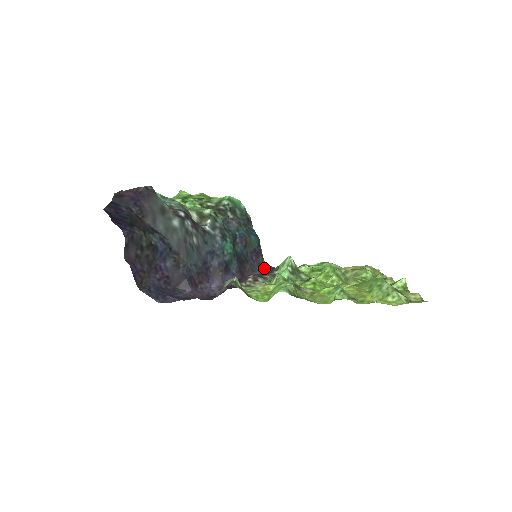
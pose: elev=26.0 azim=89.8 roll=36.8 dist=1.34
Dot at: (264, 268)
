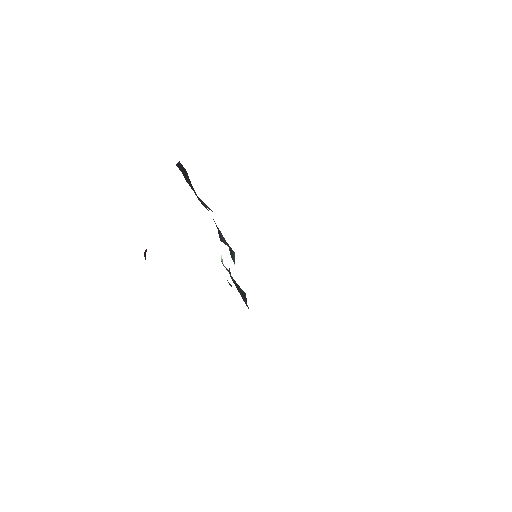
Dot at: occluded
